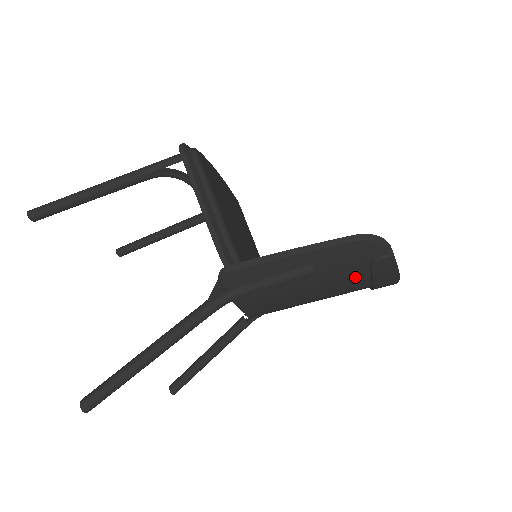
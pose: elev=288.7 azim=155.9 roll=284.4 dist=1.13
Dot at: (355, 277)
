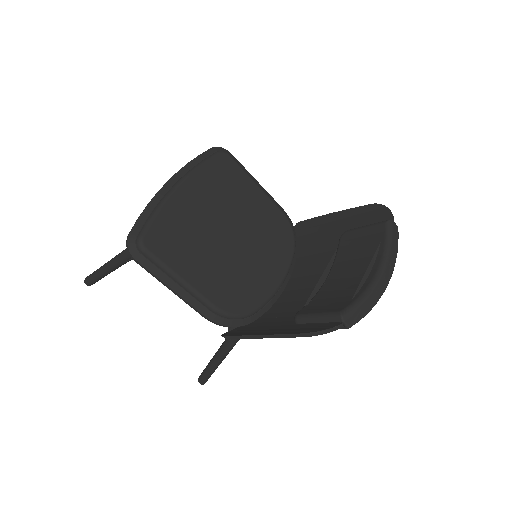
Dot at: occluded
